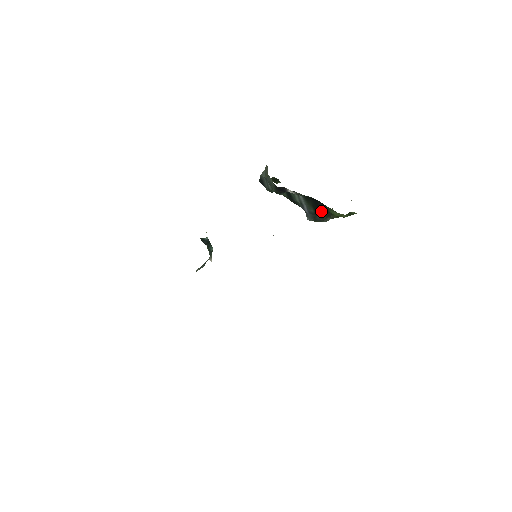
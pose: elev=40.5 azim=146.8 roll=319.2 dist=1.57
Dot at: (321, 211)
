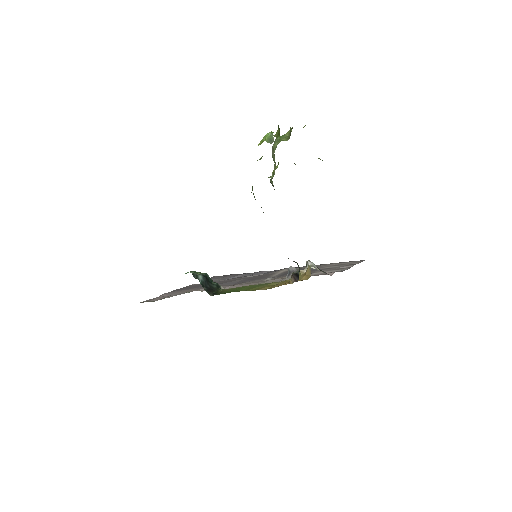
Dot at: occluded
